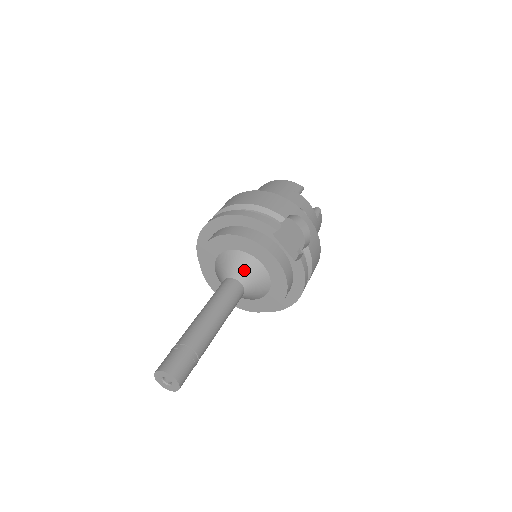
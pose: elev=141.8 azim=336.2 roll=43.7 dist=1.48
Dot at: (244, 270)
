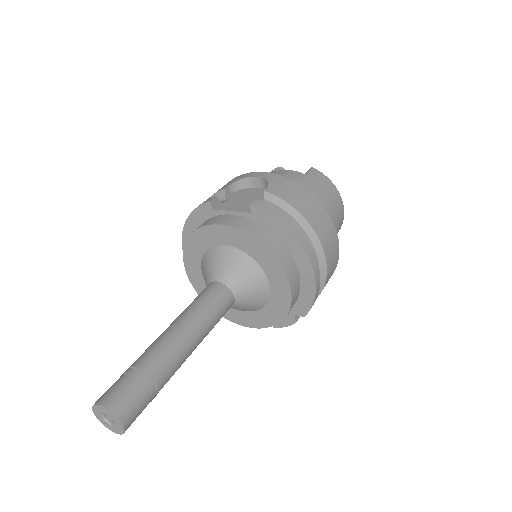
Dot at: (213, 267)
